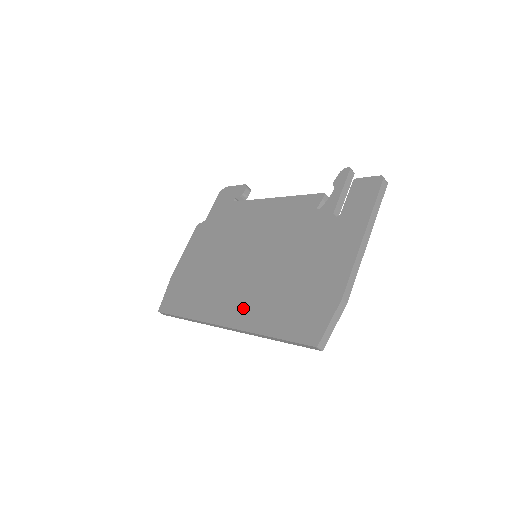
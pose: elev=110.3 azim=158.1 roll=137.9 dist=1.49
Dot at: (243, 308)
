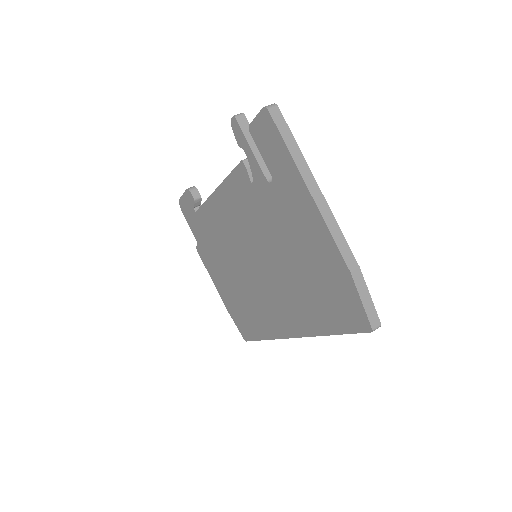
Dot at: (291, 315)
